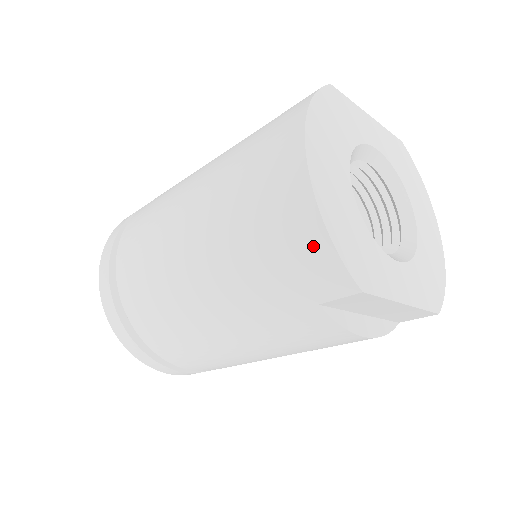
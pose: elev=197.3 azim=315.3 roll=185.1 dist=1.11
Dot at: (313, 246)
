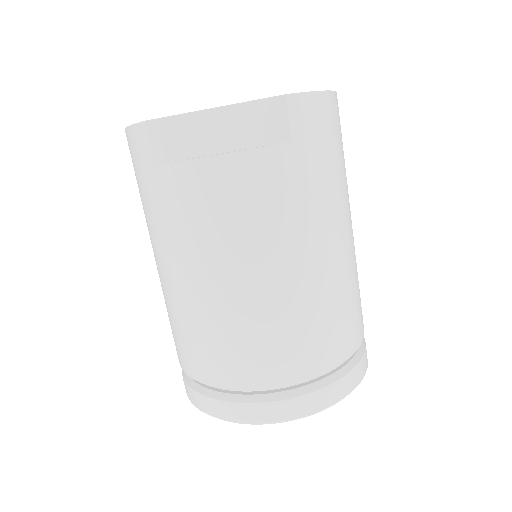
Dot at: (130, 143)
